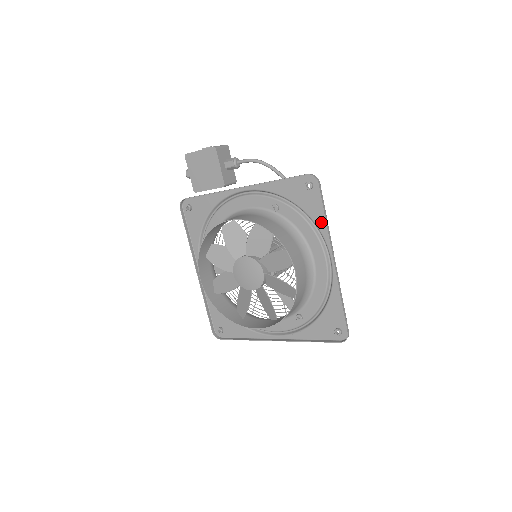
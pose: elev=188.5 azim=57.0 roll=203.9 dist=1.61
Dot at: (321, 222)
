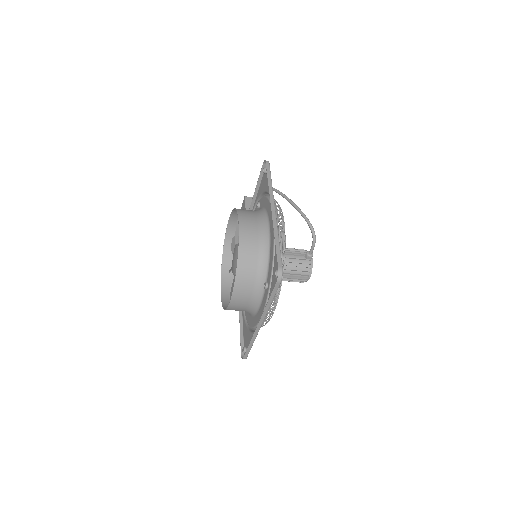
Dot at: occluded
